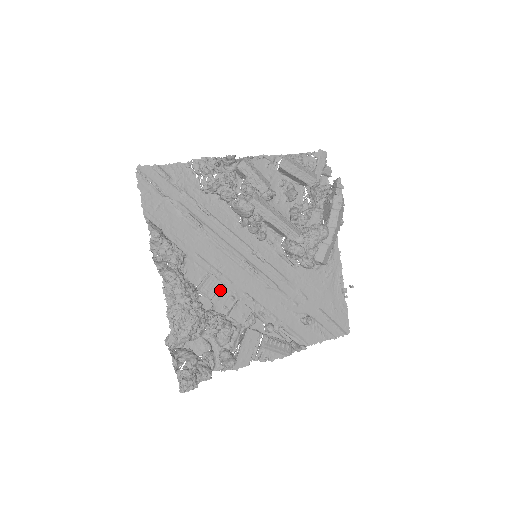
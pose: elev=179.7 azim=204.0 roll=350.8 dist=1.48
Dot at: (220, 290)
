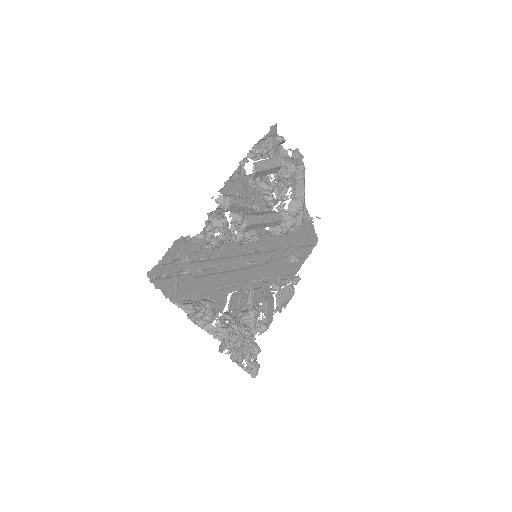
Dot at: occluded
